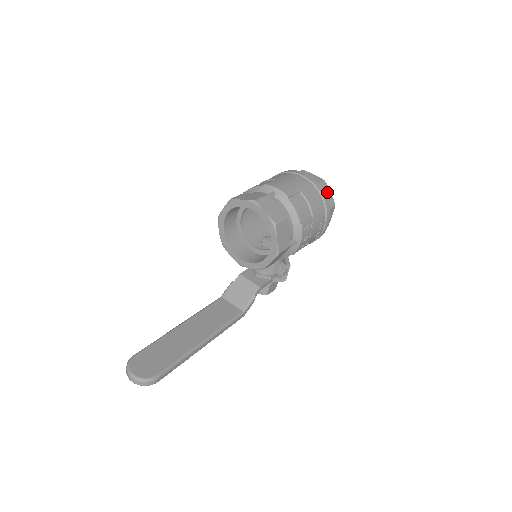
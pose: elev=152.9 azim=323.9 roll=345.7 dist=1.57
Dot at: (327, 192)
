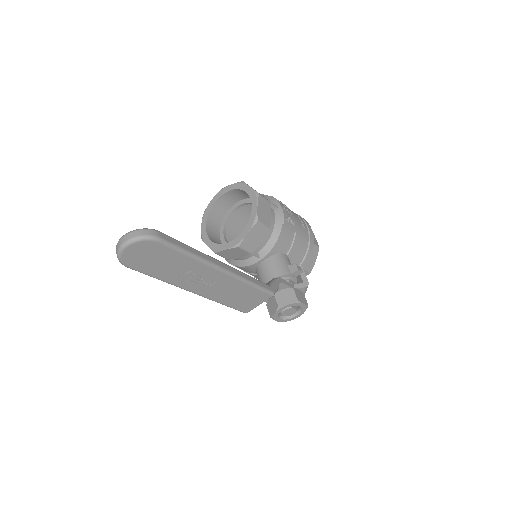
Dot at: occluded
